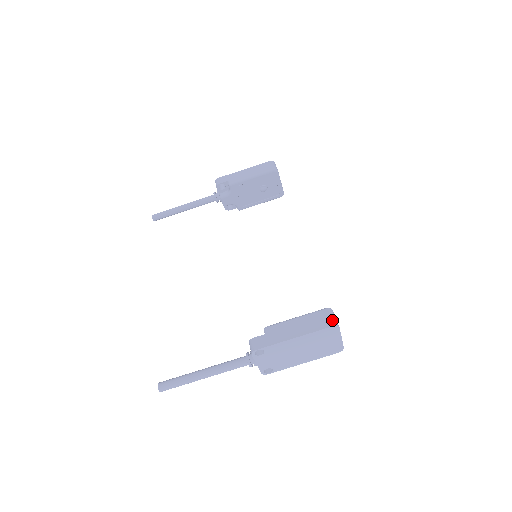
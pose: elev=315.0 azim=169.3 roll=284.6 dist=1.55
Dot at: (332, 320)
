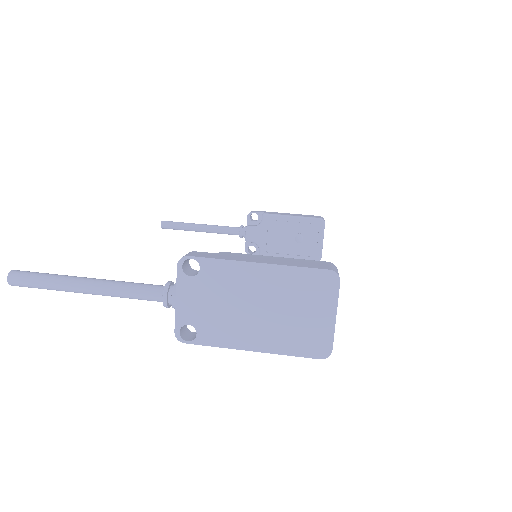
Dot at: (332, 267)
